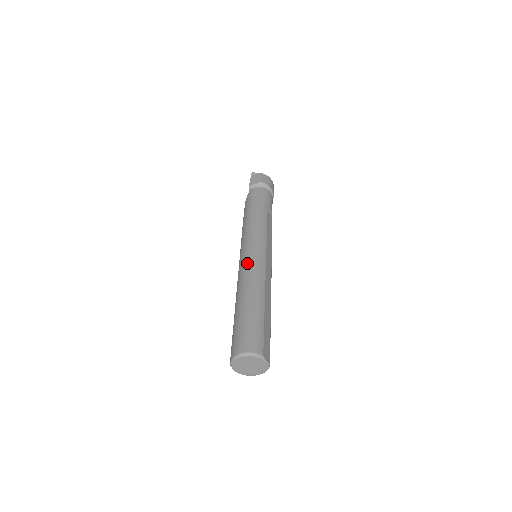
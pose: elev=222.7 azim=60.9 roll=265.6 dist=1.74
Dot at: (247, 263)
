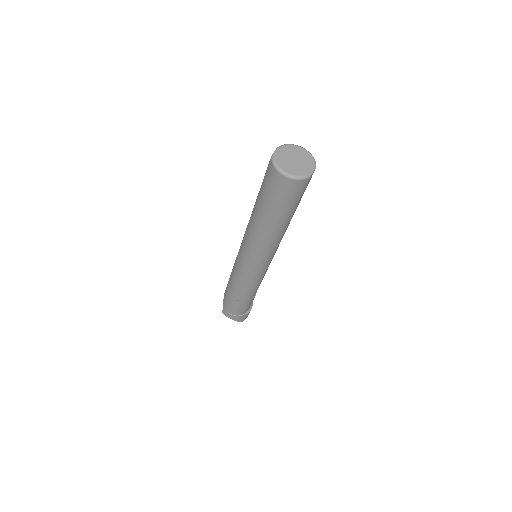
Dot at: occluded
